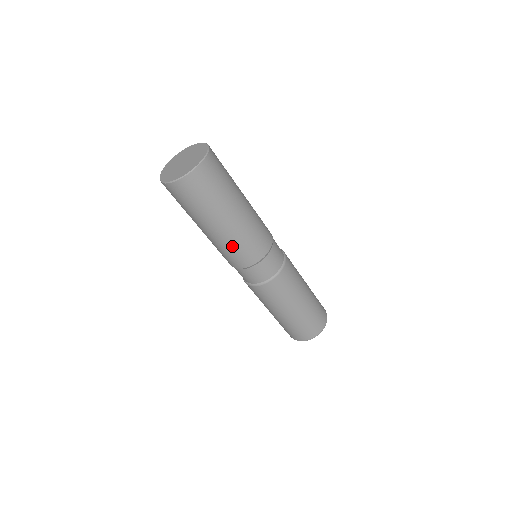
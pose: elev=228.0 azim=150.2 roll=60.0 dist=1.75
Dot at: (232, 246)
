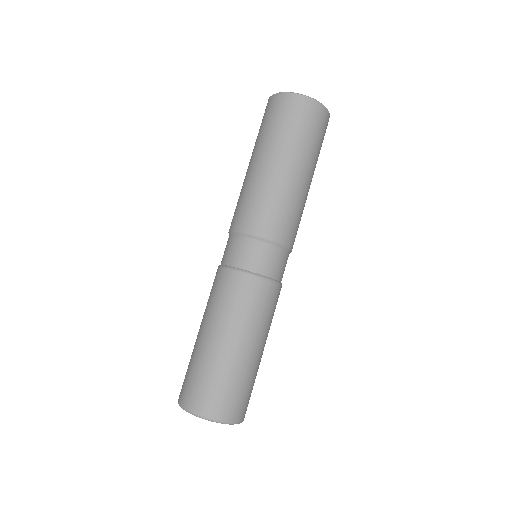
Dot at: (257, 195)
